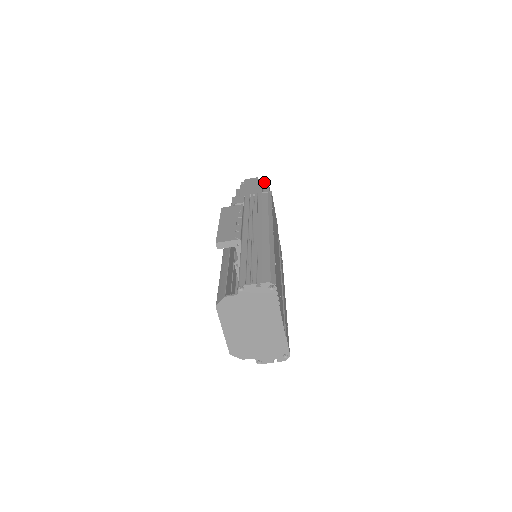
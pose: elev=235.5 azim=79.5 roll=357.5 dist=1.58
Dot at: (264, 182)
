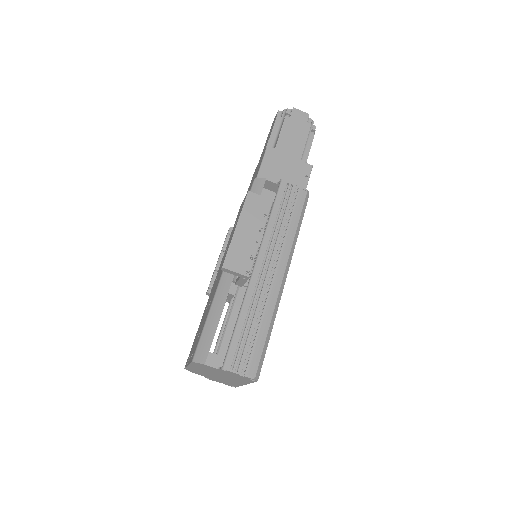
Dot at: (312, 124)
